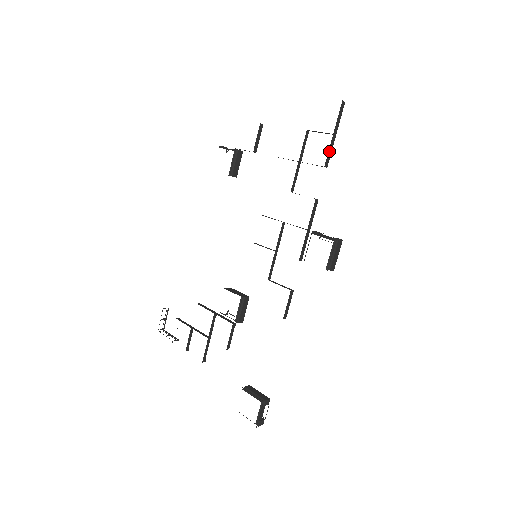
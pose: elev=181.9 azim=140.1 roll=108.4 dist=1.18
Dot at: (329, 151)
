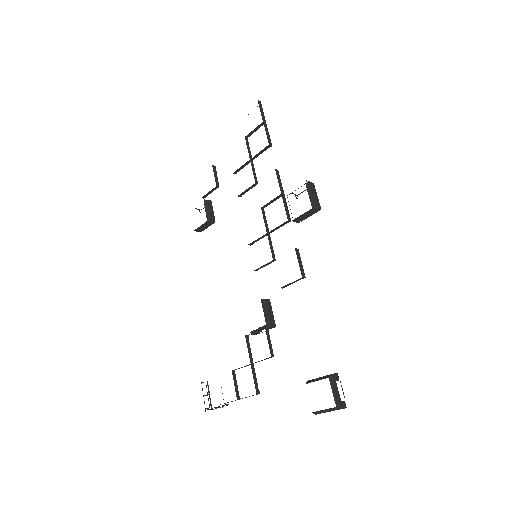
Dot at: (266, 134)
